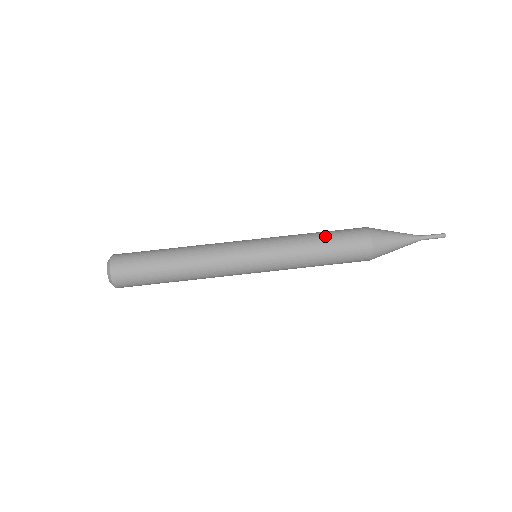
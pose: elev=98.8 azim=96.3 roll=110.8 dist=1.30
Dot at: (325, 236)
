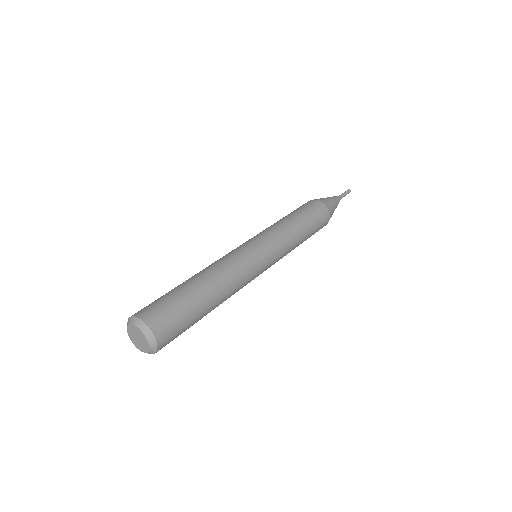
Dot at: (295, 214)
